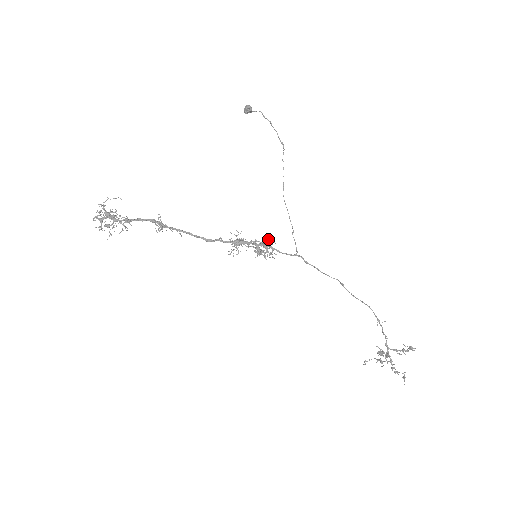
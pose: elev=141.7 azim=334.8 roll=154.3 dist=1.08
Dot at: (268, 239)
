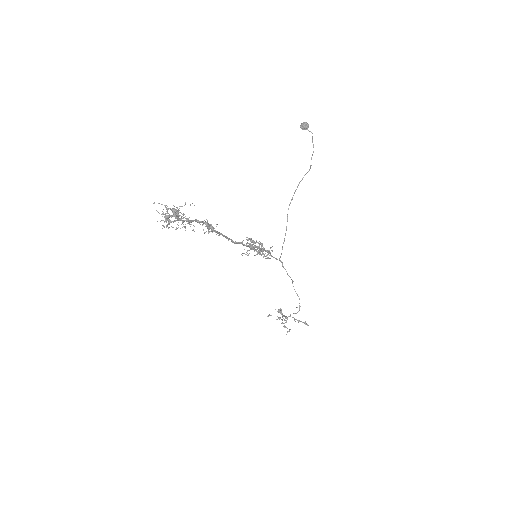
Dot at: (270, 247)
